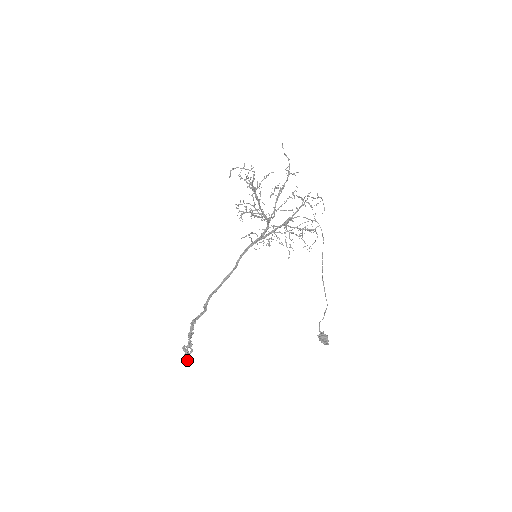
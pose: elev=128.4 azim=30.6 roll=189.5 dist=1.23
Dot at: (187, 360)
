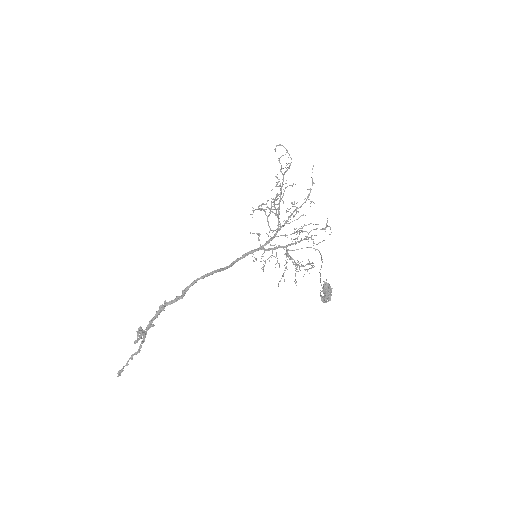
Dot at: (126, 364)
